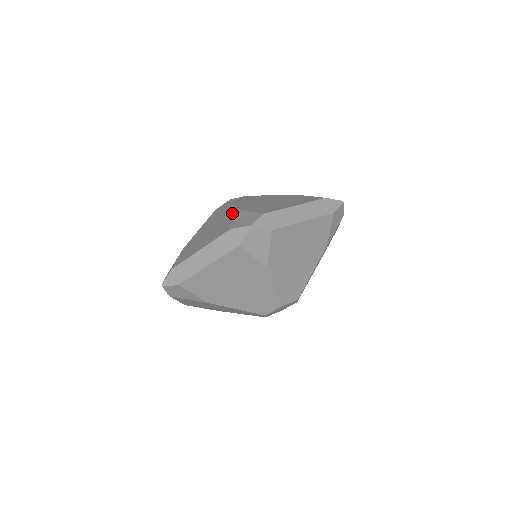
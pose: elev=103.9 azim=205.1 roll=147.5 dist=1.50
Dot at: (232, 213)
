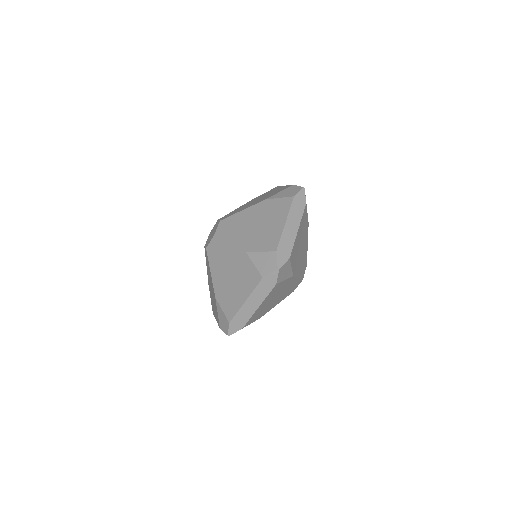
Dot at: (241, 257)
